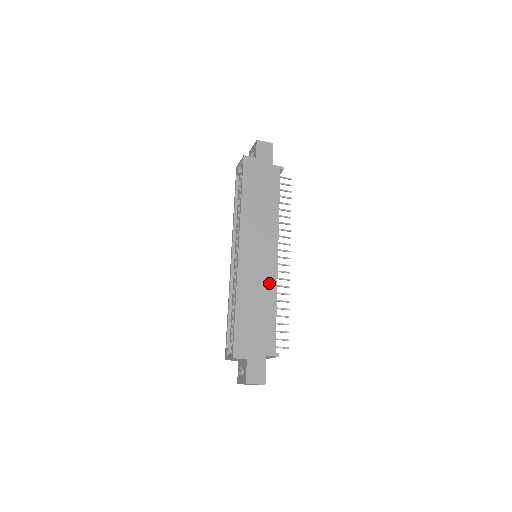
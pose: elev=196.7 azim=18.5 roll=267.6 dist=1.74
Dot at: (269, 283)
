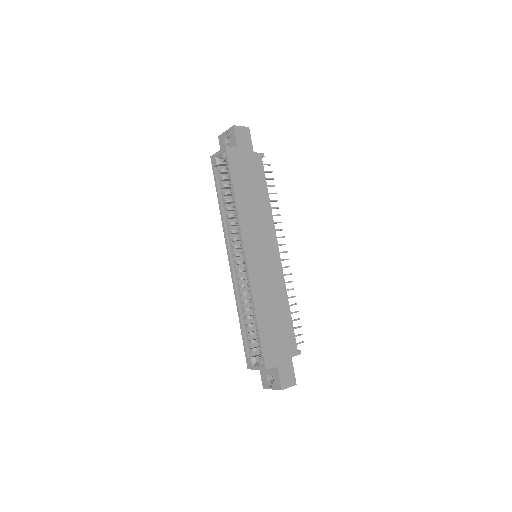
Dot at: (278, 284)
